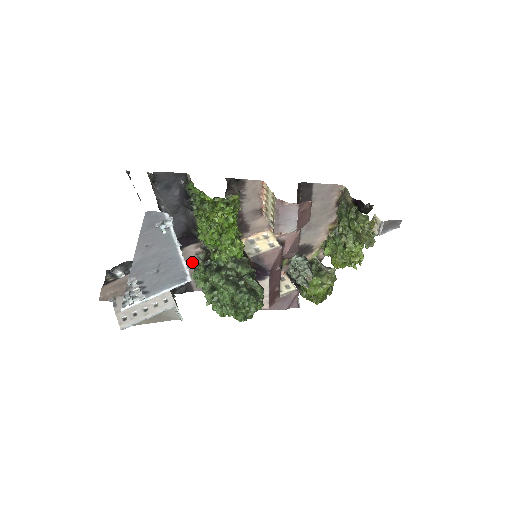
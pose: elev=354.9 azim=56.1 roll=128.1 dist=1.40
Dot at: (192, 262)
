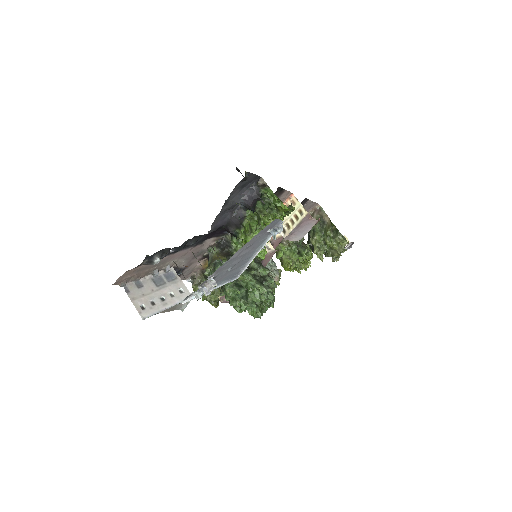
Dot at: (200, 253)
